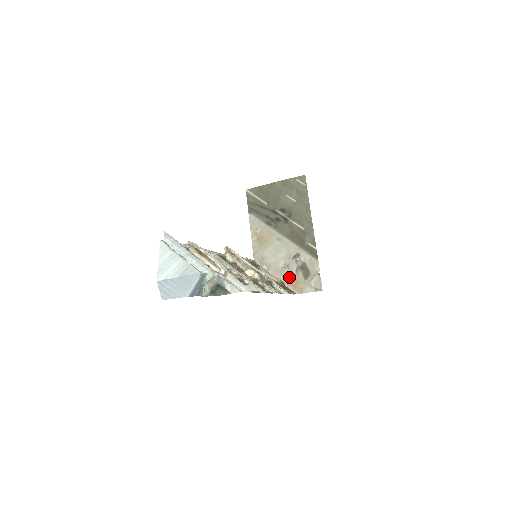
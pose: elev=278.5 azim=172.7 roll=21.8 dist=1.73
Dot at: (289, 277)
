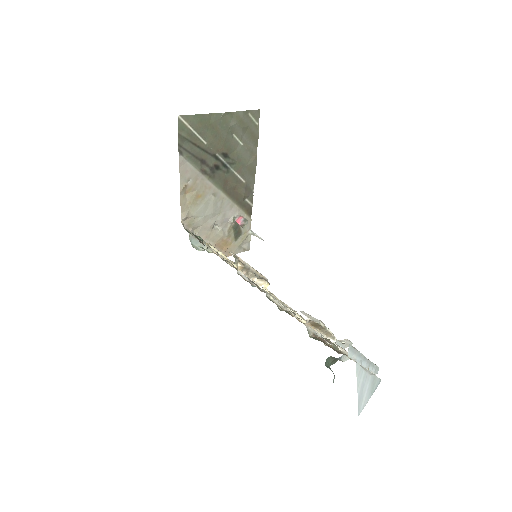
Dot at: (220, 240)
